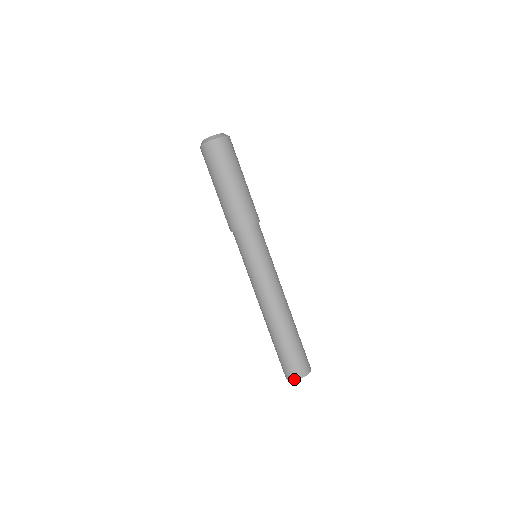
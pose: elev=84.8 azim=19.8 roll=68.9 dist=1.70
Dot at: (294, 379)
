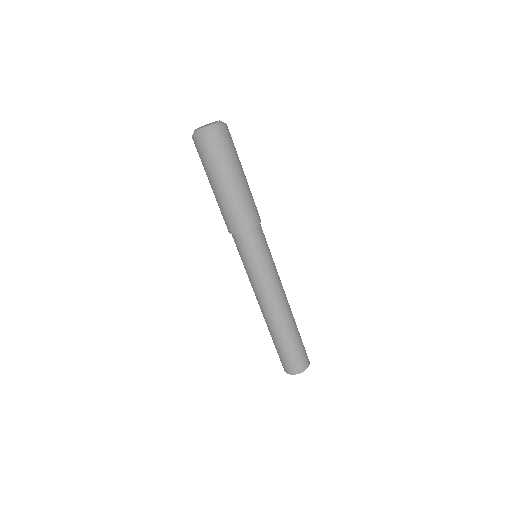
Dot at: (292, 374)
